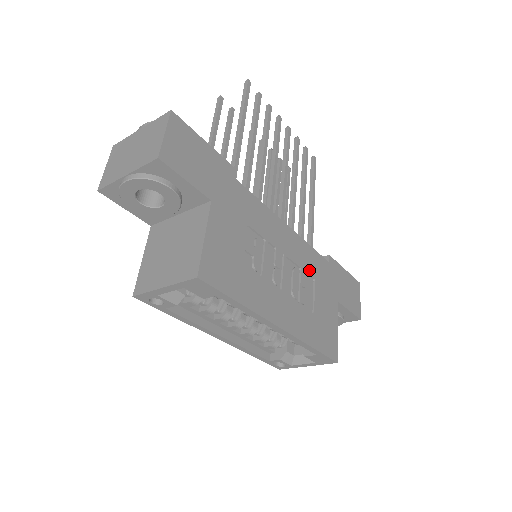
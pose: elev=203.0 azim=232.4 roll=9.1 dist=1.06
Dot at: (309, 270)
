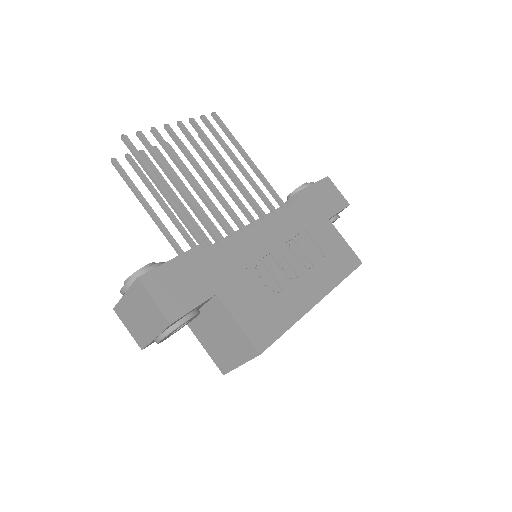
Dot at: (297, 230)
